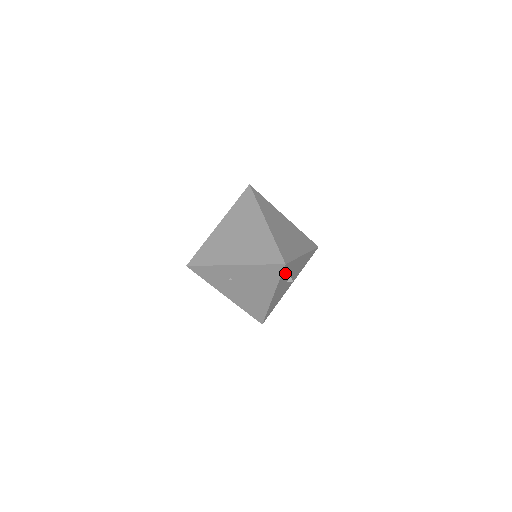
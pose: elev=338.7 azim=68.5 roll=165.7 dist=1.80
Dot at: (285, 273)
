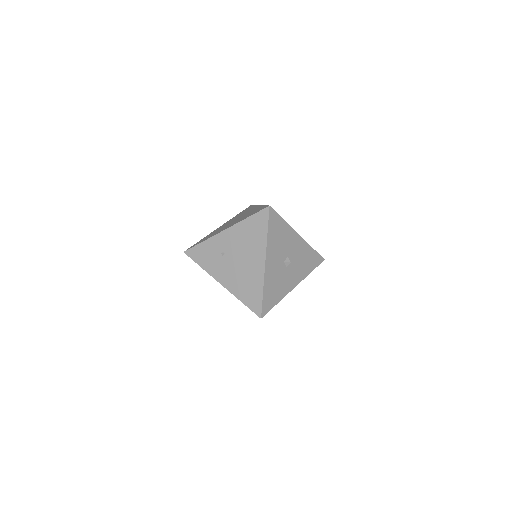
Dot at: (275, 231)
